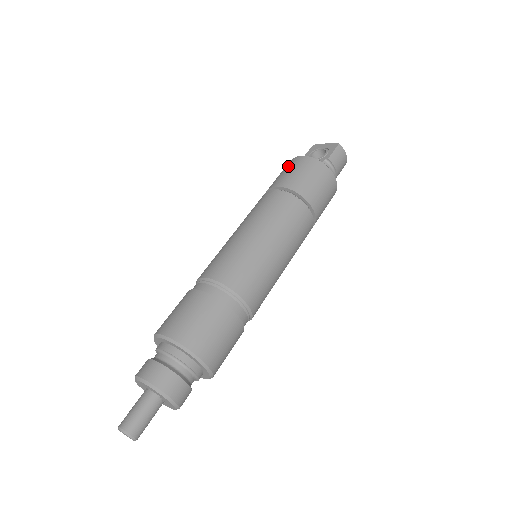
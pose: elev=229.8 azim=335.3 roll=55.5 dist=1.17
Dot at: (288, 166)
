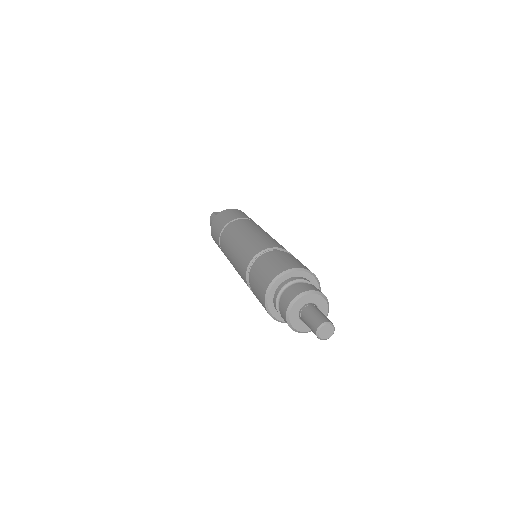
Dot at: (230, 212)
